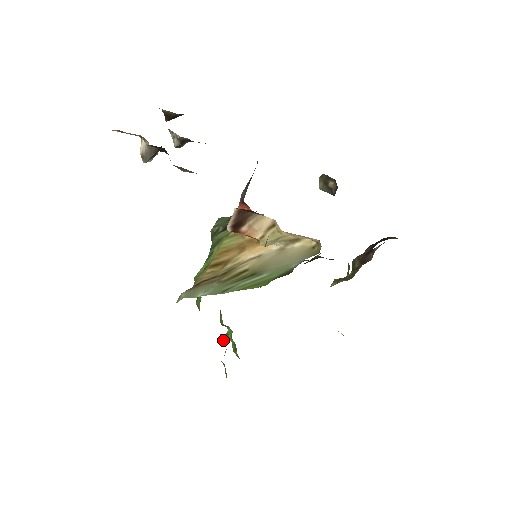
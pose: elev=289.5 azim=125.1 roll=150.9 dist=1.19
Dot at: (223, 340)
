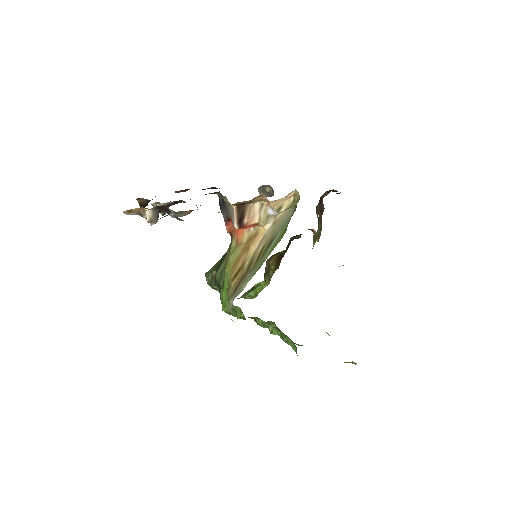
Dot at: (275, 327)
